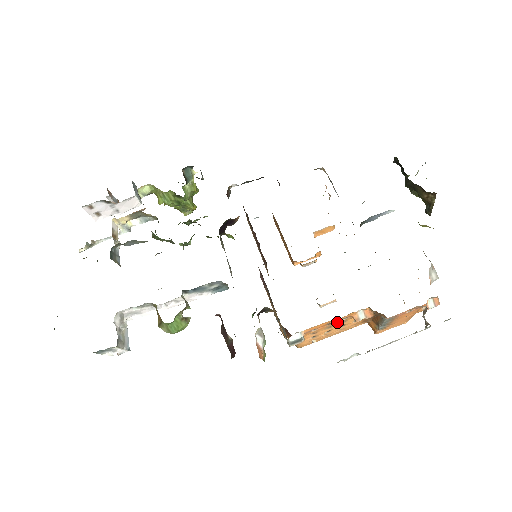
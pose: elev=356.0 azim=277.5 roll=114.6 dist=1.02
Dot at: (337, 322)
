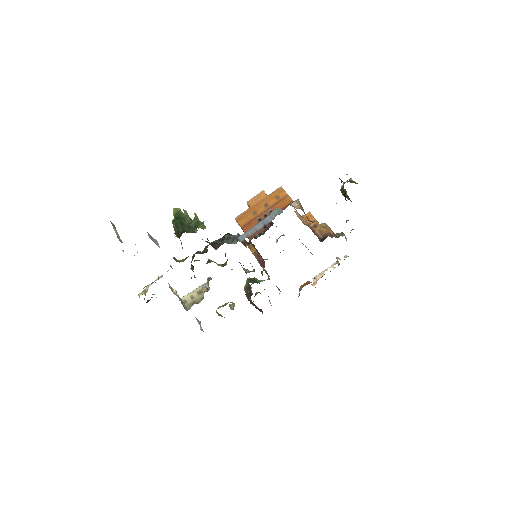
Dot at: occluded
